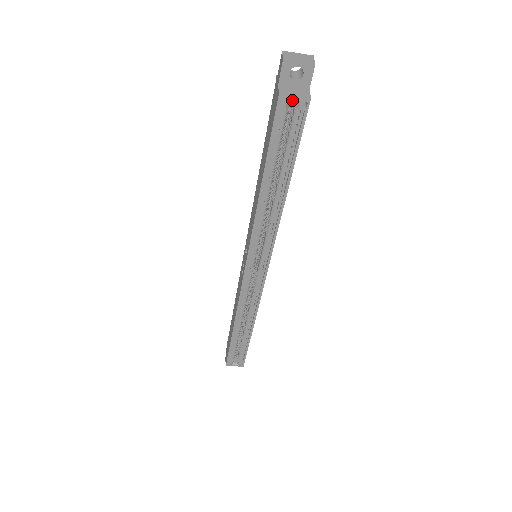
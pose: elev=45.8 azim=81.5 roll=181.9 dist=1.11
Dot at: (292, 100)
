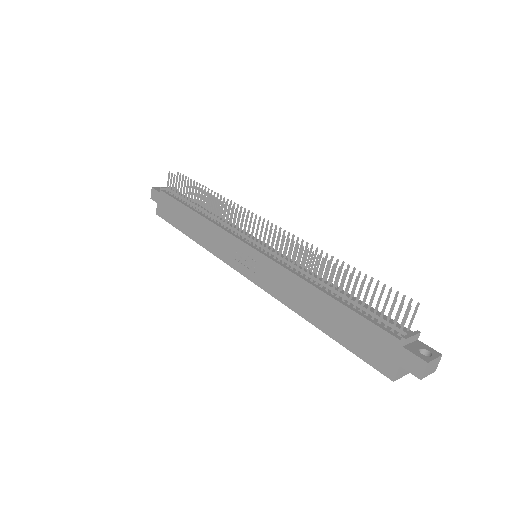
Dot at: occluded
